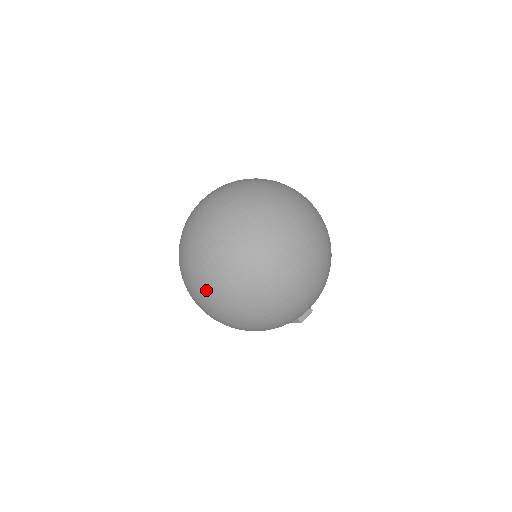
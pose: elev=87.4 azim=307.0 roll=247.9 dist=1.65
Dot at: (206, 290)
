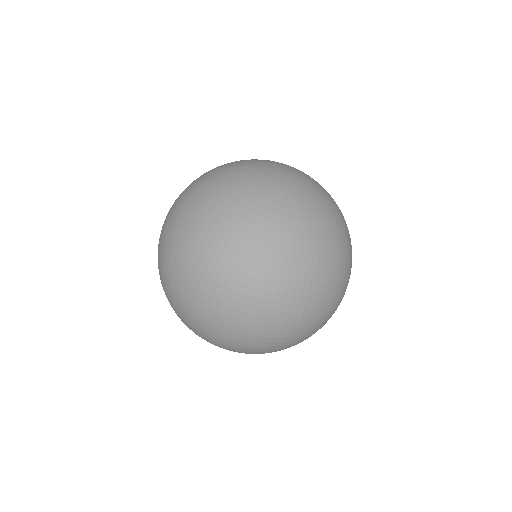
Dot at: occluded
